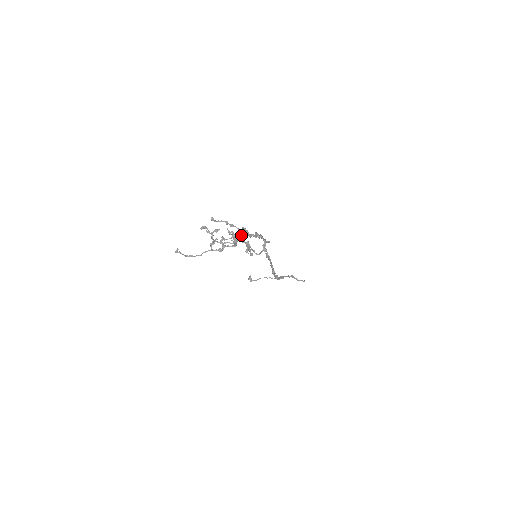
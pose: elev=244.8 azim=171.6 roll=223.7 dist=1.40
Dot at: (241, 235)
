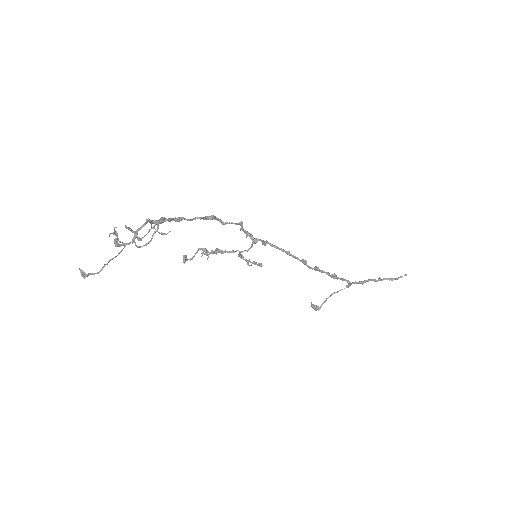
Dot at: (164, 218)
